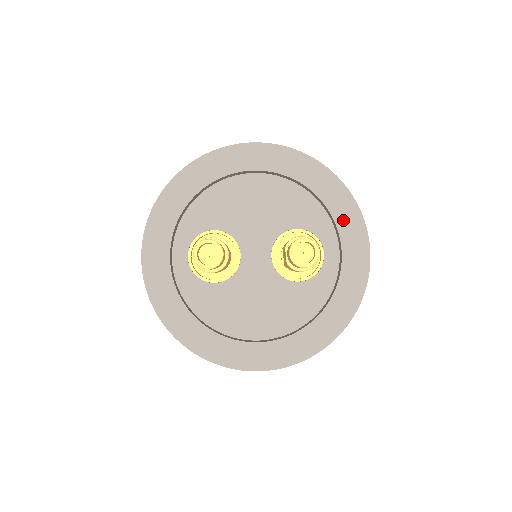
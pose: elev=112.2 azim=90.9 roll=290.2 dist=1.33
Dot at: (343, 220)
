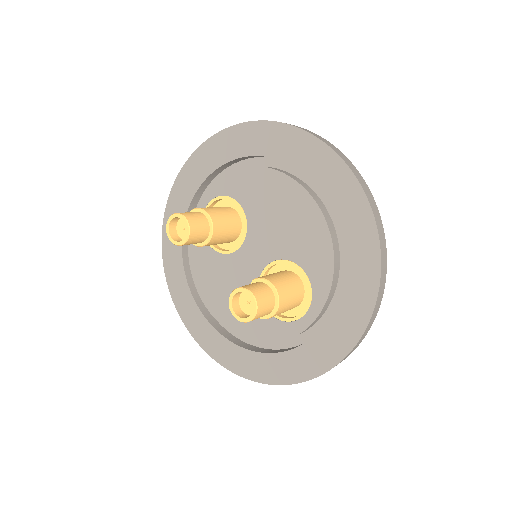
Dot at: (348, 303)
